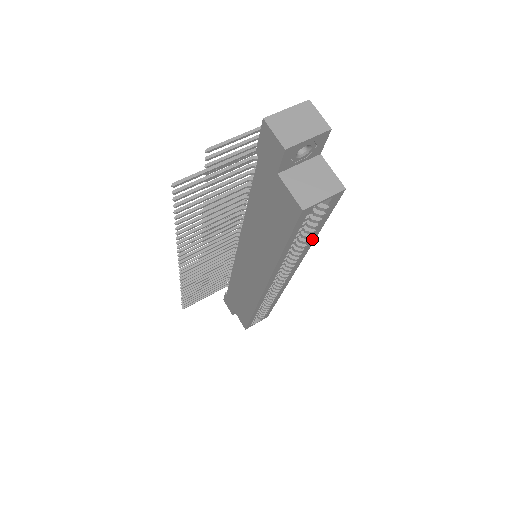
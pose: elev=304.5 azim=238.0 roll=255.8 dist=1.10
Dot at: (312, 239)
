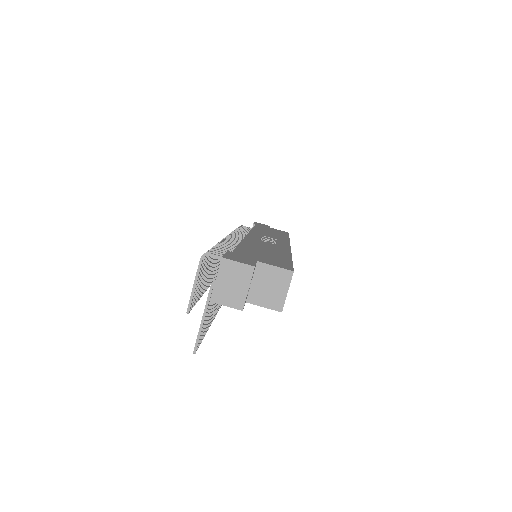
Dot at: occluded
